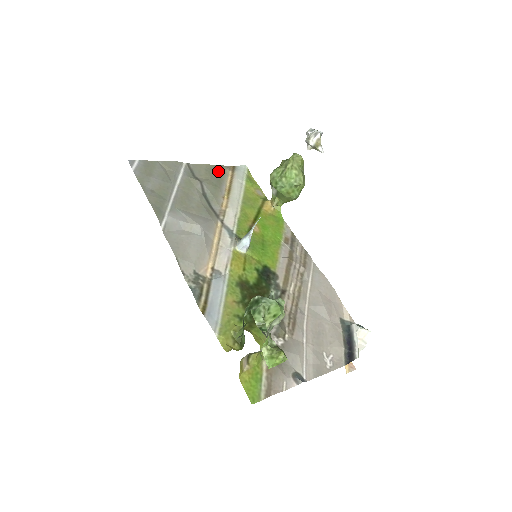
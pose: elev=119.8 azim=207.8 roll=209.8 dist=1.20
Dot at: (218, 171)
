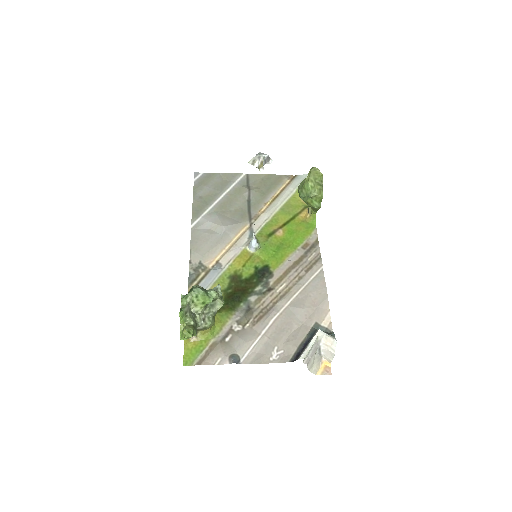
Dot at: (274, 180)
